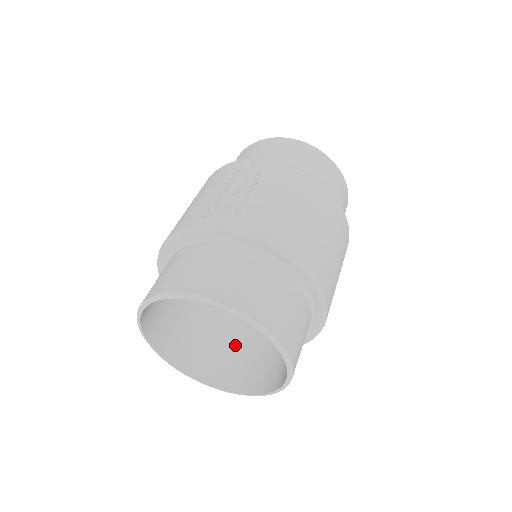
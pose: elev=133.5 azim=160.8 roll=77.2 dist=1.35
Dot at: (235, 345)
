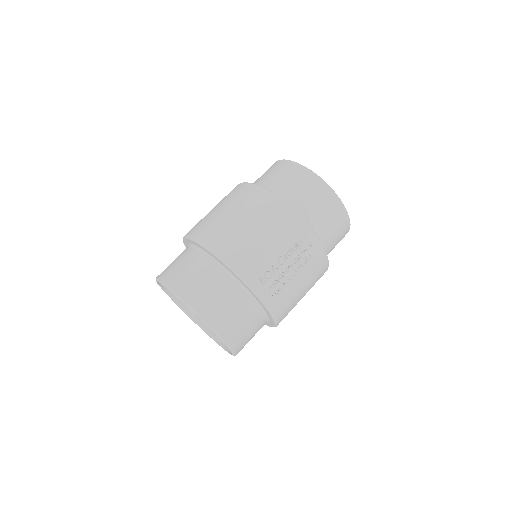
Dot at: occluded
